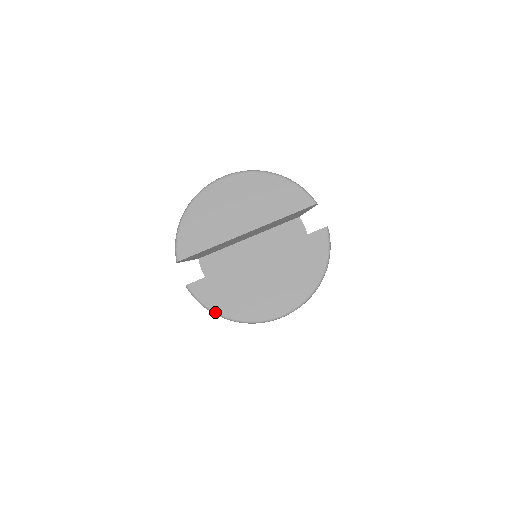
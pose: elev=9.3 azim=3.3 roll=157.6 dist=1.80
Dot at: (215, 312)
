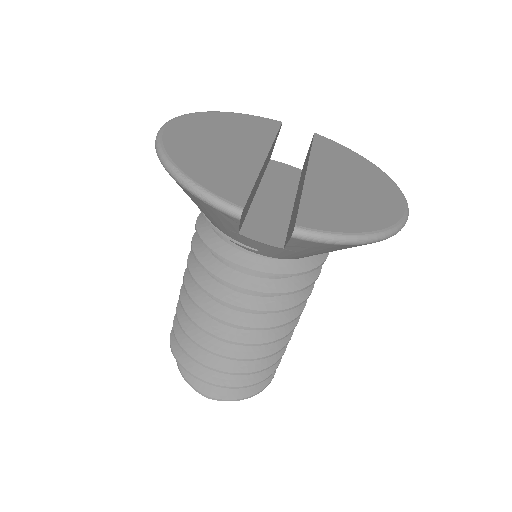
Dot at: (366, 234)
